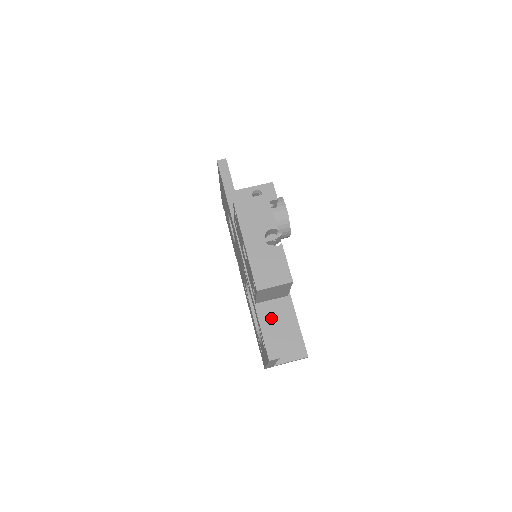
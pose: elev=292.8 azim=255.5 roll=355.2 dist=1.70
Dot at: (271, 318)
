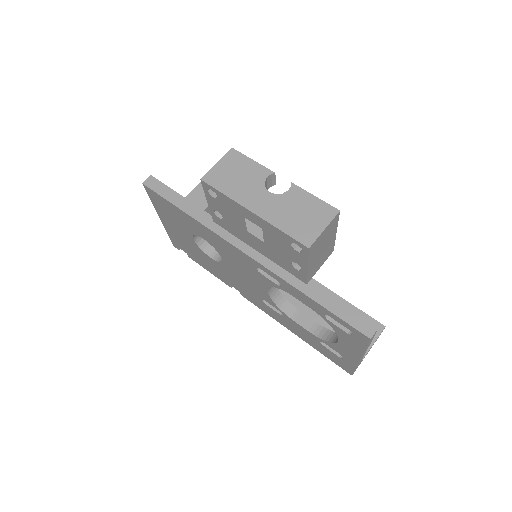
Dot at: (316, 317)
